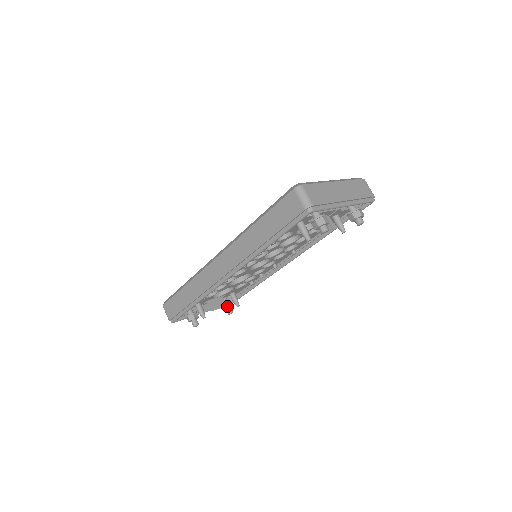
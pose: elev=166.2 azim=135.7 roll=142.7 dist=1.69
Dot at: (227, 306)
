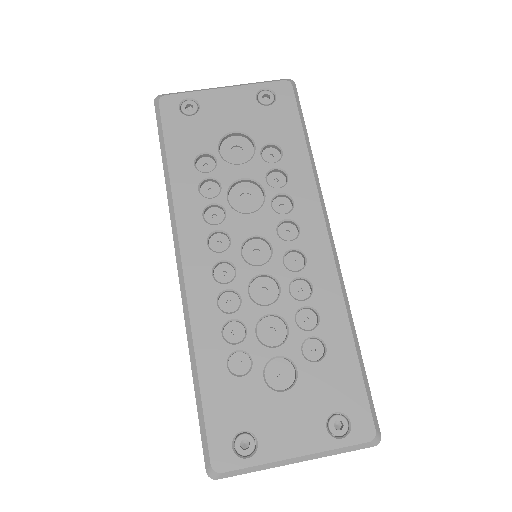
Dot at: occluded
